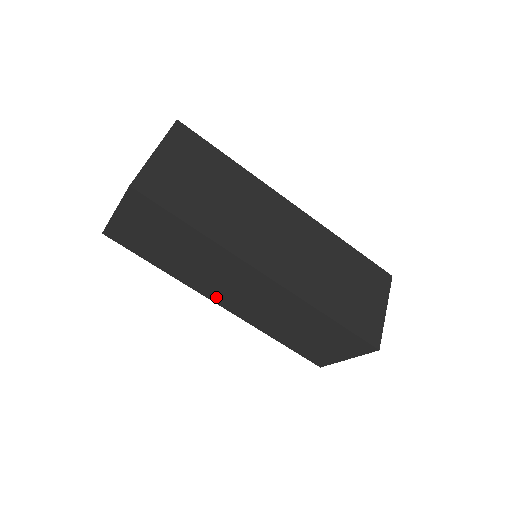
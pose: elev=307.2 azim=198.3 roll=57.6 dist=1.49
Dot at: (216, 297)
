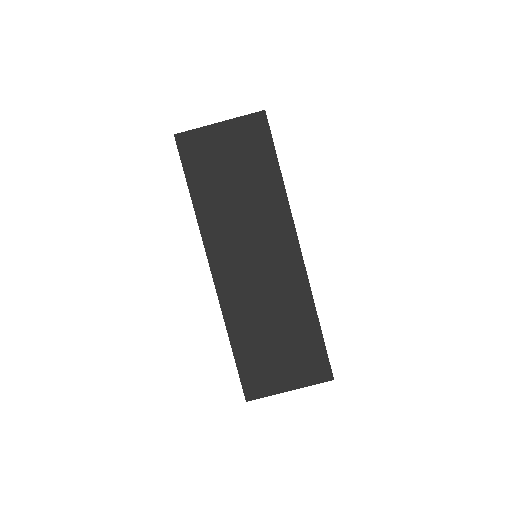
Dot at: occluded
